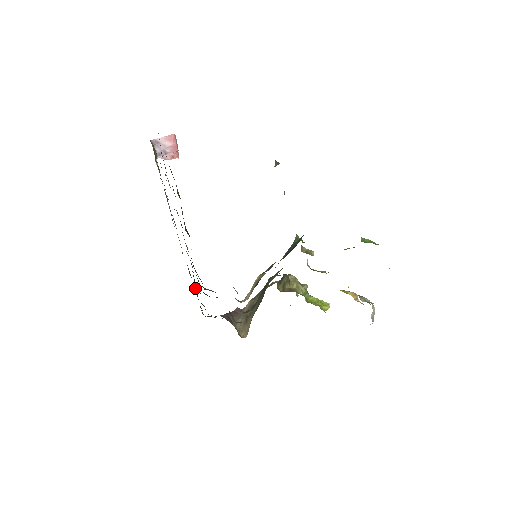
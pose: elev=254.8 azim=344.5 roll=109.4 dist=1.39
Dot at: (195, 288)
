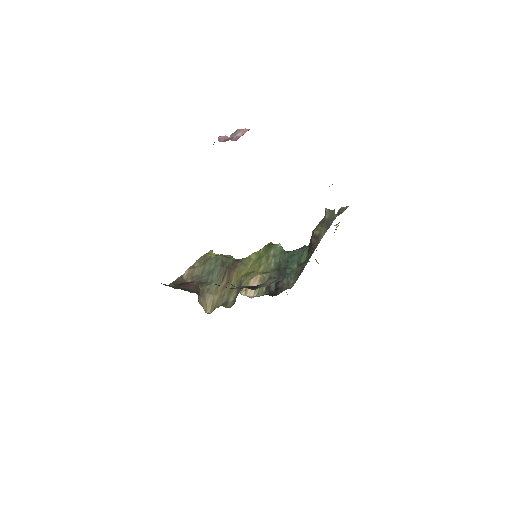
Dot at: occluded
